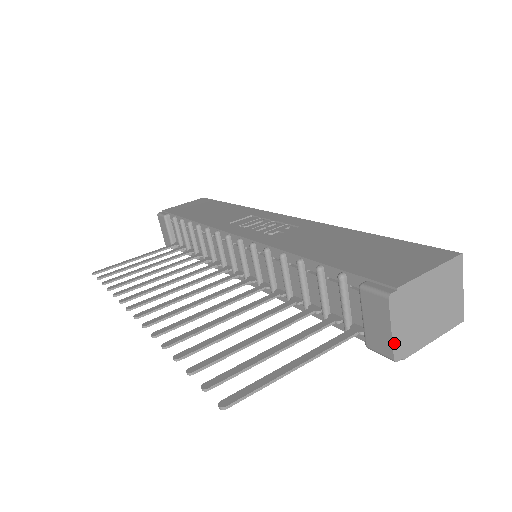
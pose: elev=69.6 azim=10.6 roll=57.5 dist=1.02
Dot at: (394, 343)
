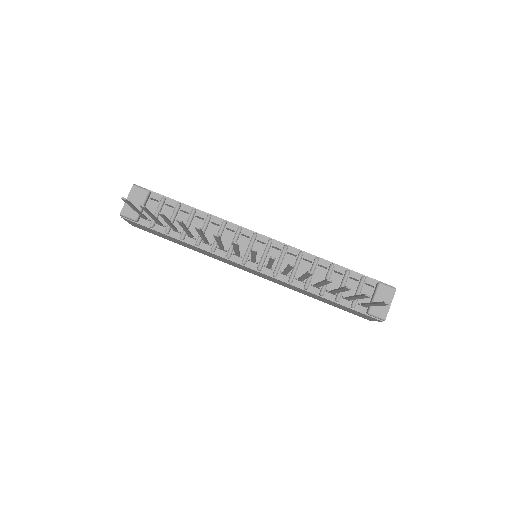
Dot at: (388, 311)
